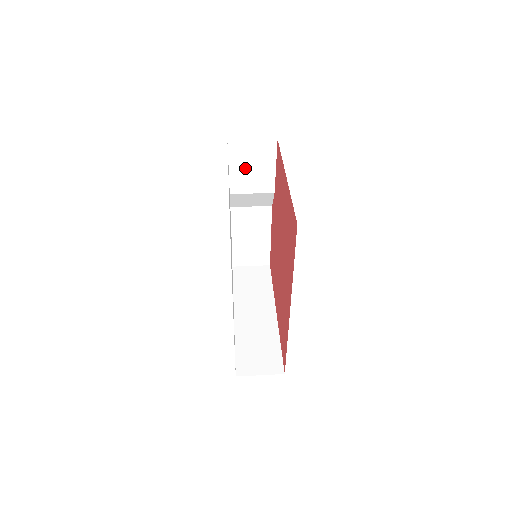
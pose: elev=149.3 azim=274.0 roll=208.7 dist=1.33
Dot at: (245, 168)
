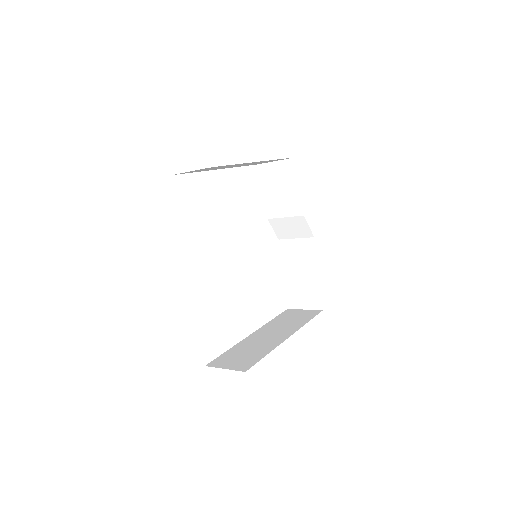
Dot at: (275, 190)
